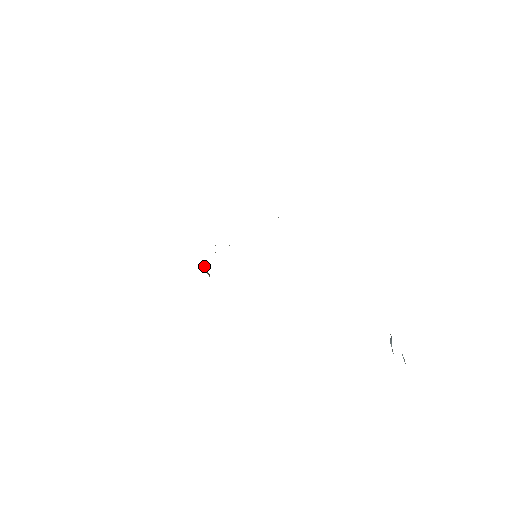
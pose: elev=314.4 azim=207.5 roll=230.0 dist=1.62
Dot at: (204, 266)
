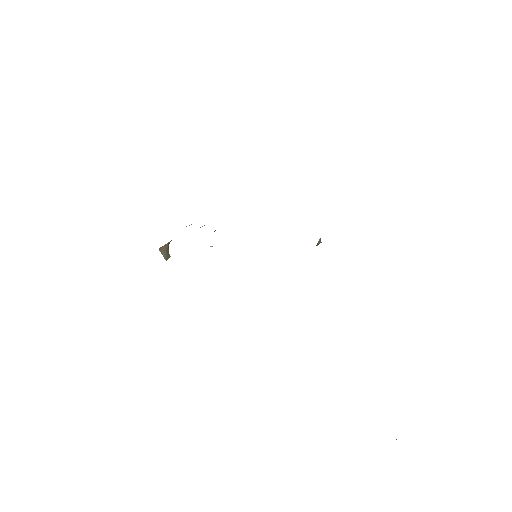
Dot at: (165, 244)
